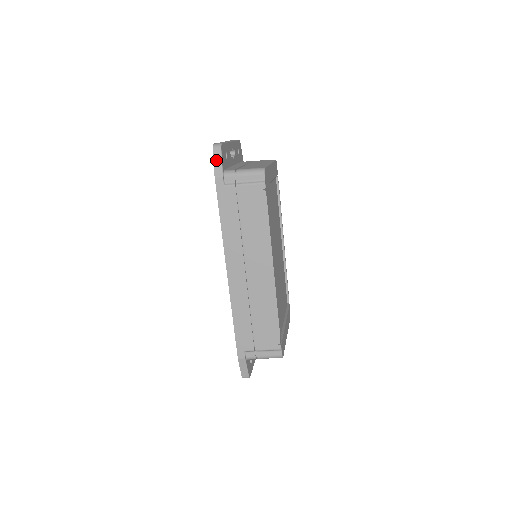
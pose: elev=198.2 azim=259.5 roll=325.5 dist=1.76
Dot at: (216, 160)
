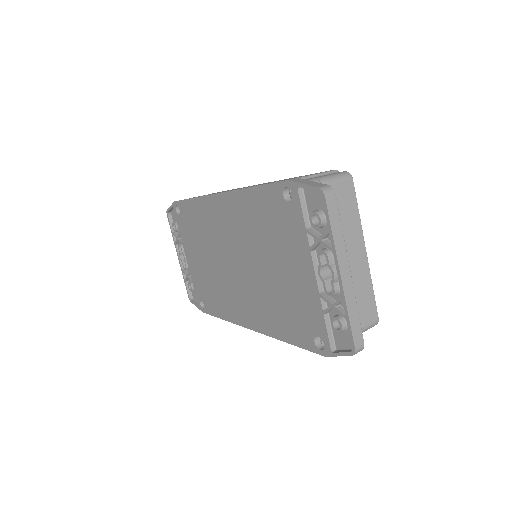
Dot at: (343, 355)
